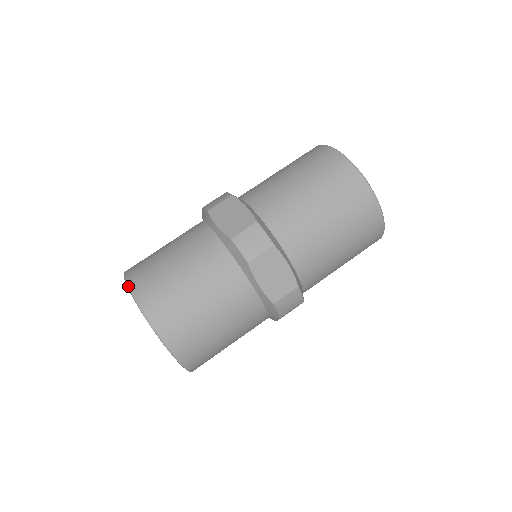
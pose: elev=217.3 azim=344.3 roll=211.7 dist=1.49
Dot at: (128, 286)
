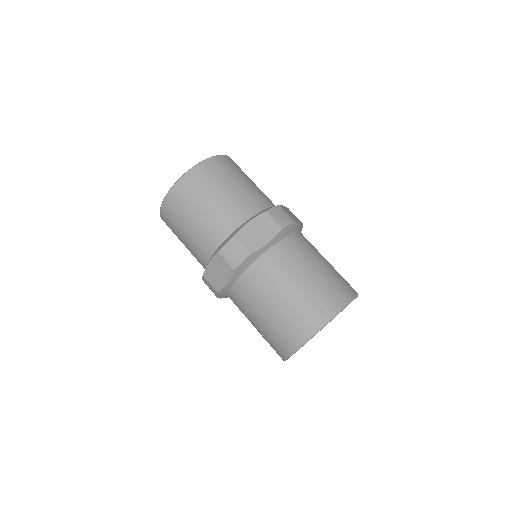
Dot at: occluded
